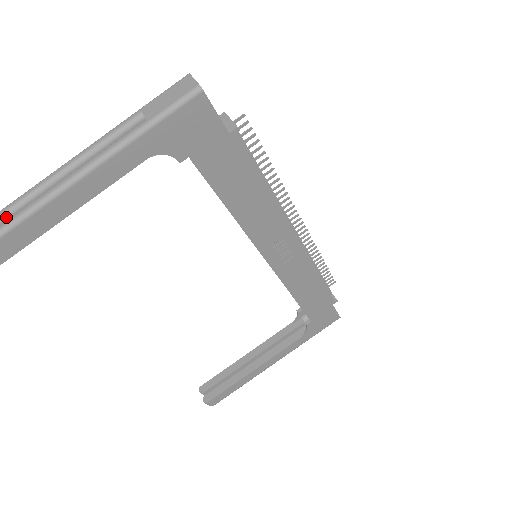
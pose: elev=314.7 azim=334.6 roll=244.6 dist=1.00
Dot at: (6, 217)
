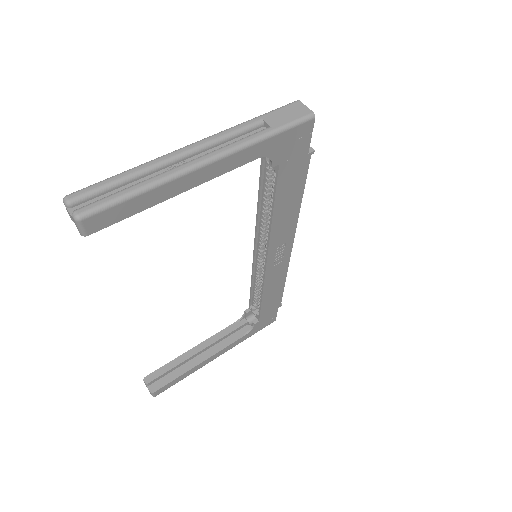
Dot at: (131, 179)
